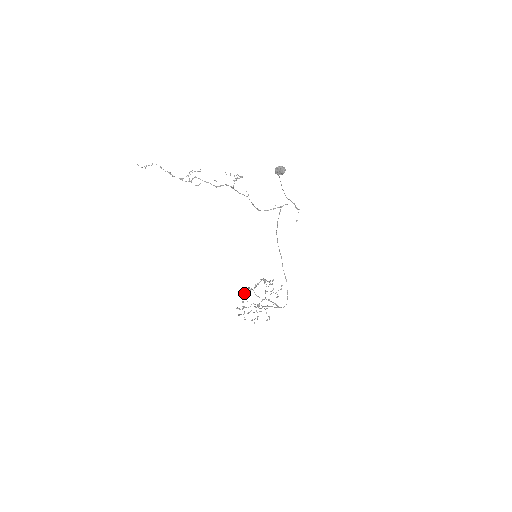
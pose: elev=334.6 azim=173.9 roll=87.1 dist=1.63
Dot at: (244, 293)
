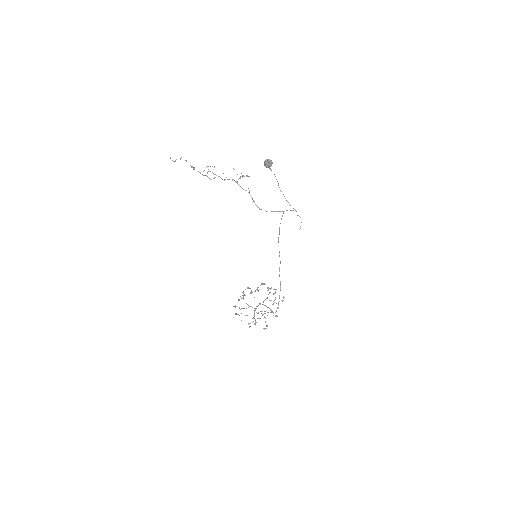
Dot at: (244, 294)
